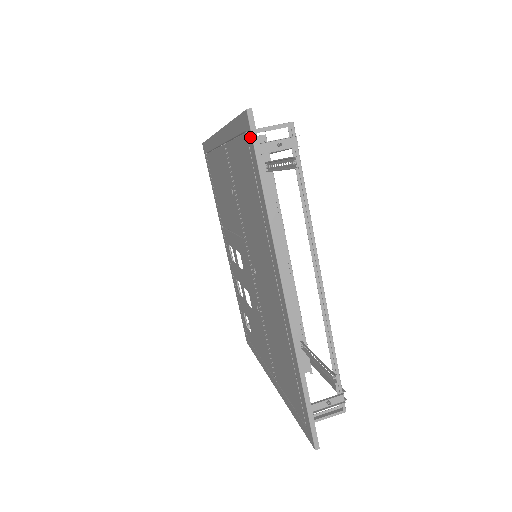
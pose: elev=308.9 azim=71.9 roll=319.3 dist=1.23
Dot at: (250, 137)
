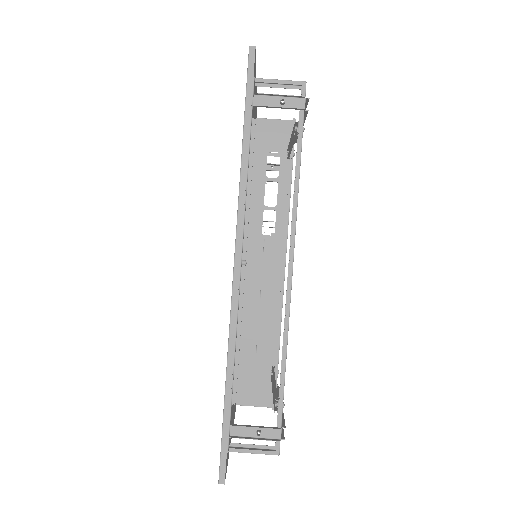
Dot at: (247, 79)
